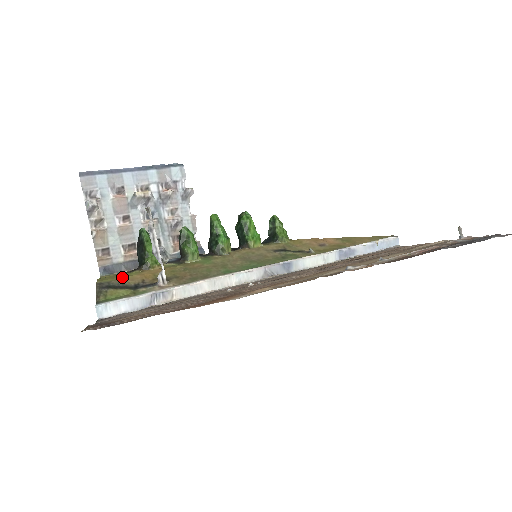
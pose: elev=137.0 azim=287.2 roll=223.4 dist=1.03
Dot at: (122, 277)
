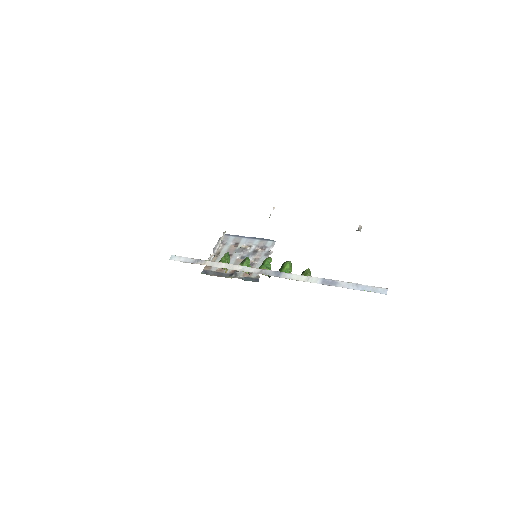
Dot at: occluded
